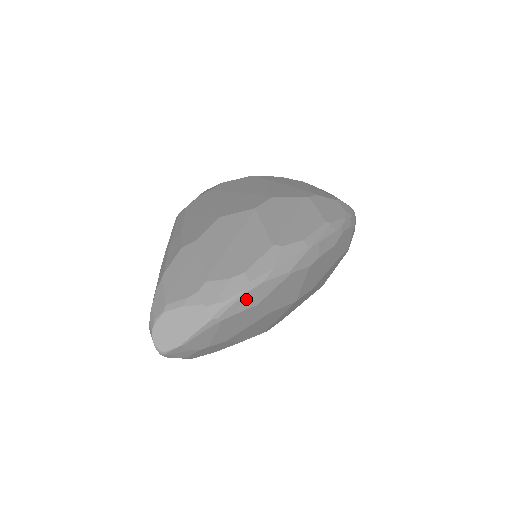
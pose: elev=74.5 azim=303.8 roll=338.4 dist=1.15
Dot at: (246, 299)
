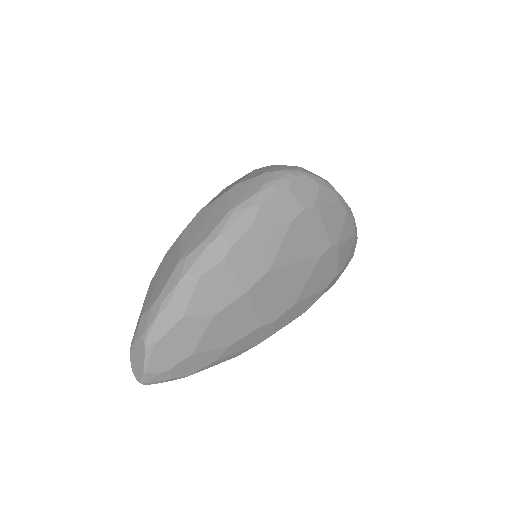
Dot at: (166, 318)
